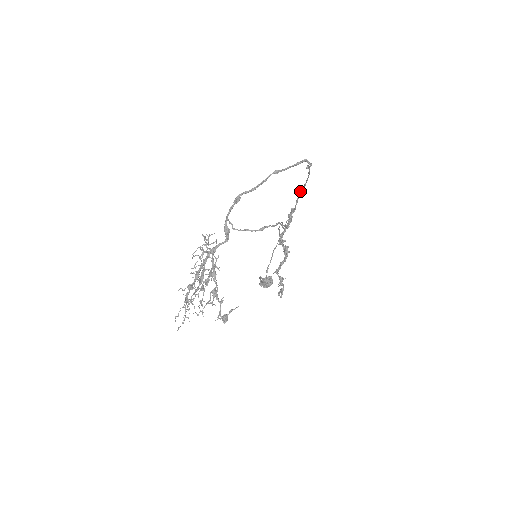
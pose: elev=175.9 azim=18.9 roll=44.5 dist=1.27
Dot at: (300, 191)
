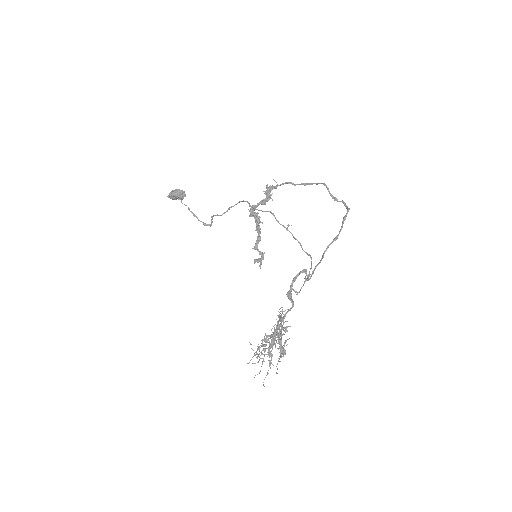
Dot at: (292, 183)
